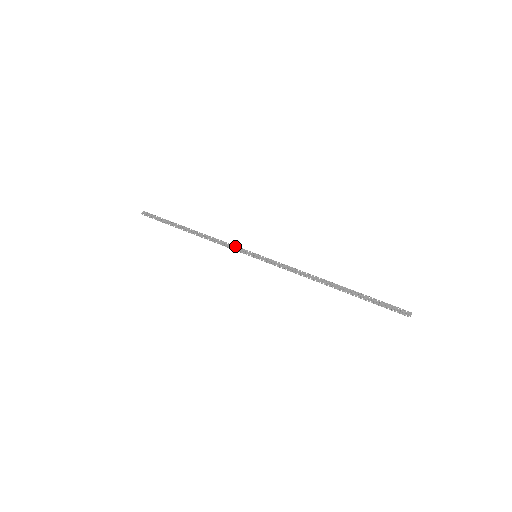
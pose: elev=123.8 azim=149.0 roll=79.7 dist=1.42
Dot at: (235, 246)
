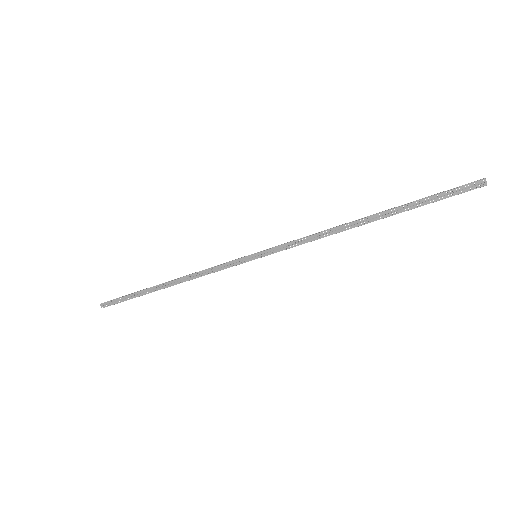
Dot at: (225, 265)
